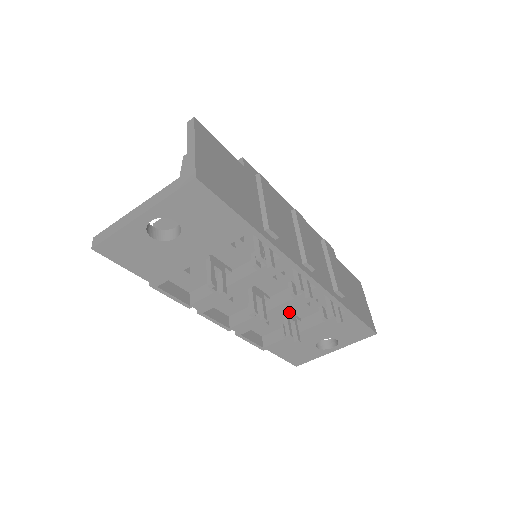
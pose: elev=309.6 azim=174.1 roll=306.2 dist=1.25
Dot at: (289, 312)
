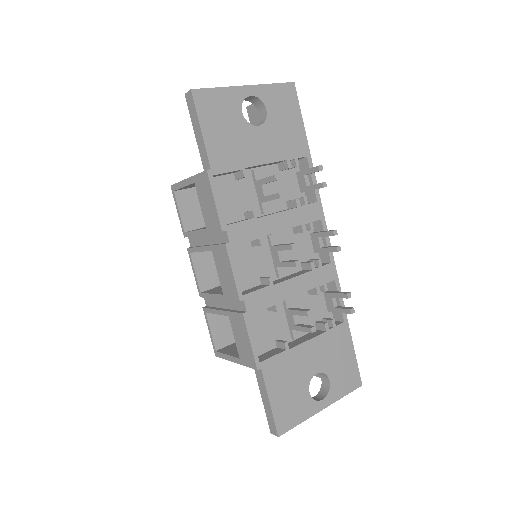
Dot at: occluded
